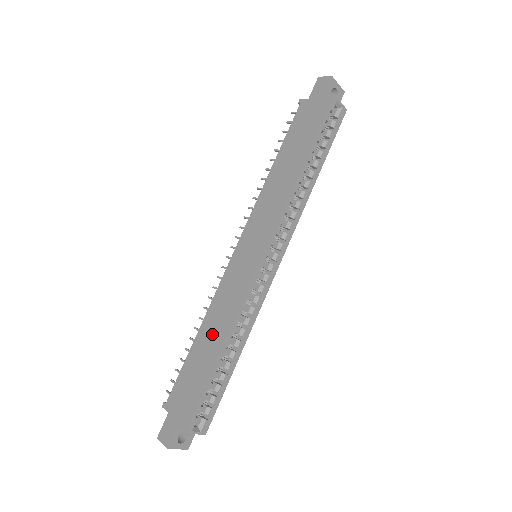
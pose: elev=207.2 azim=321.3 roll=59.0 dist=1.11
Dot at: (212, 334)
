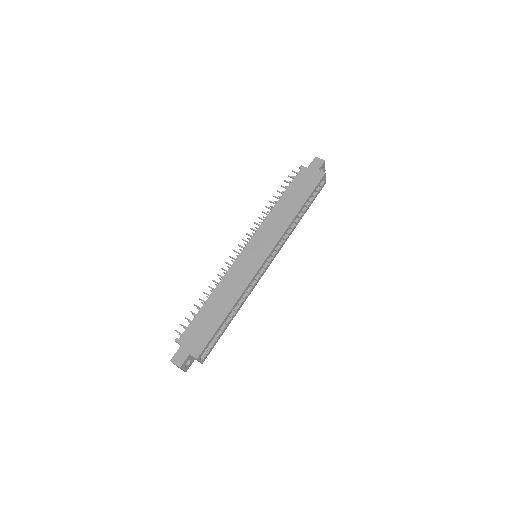
Dot at: (223, 299)
